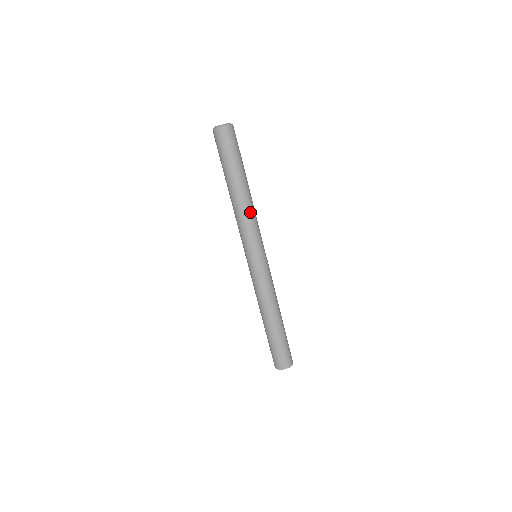
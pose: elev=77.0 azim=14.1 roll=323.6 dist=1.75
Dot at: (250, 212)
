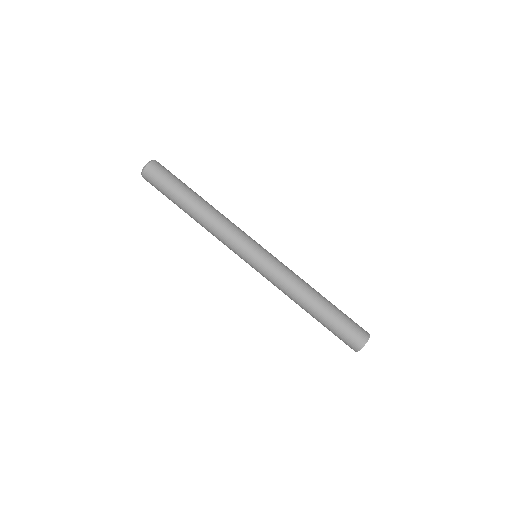
Dot at: (215, 224)
